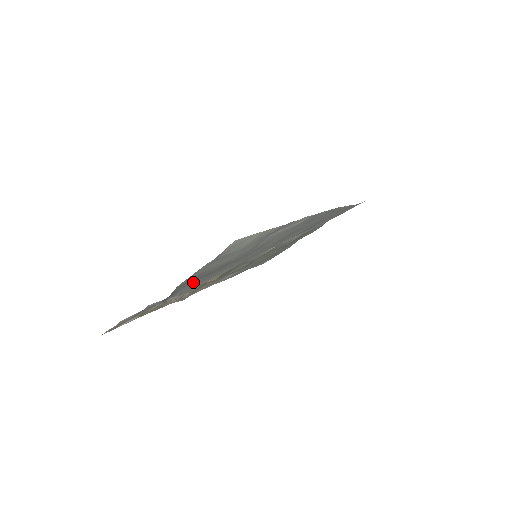
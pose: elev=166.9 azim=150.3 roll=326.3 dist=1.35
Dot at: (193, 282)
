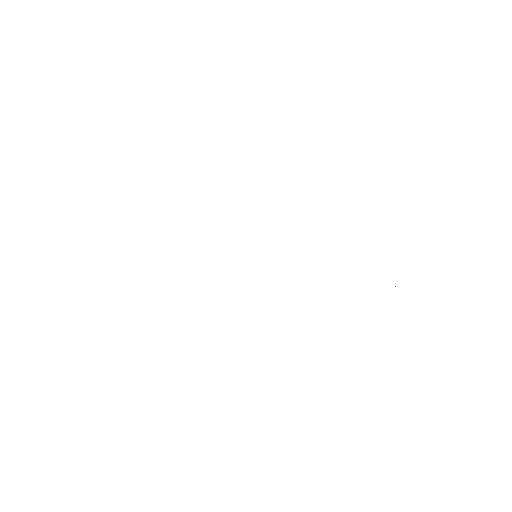
Dot at: occluded
